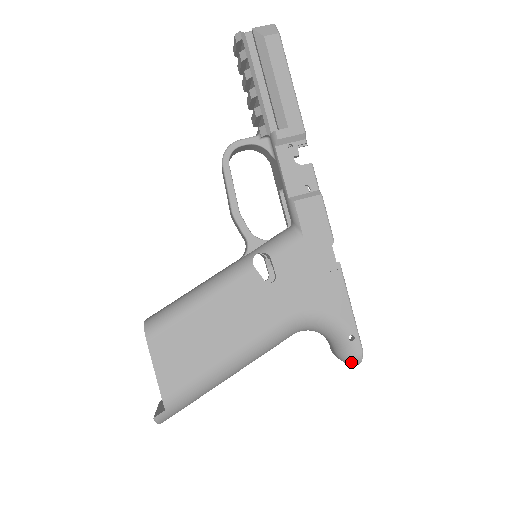
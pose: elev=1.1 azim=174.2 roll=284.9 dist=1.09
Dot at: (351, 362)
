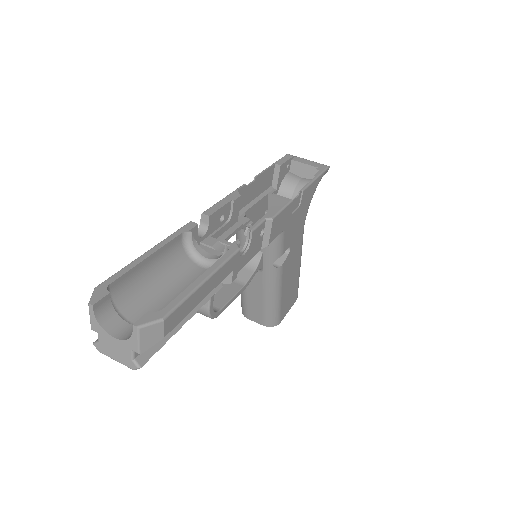
Dot at: occluded
